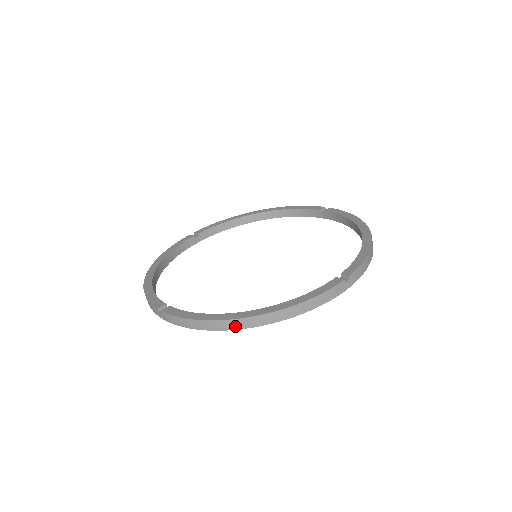
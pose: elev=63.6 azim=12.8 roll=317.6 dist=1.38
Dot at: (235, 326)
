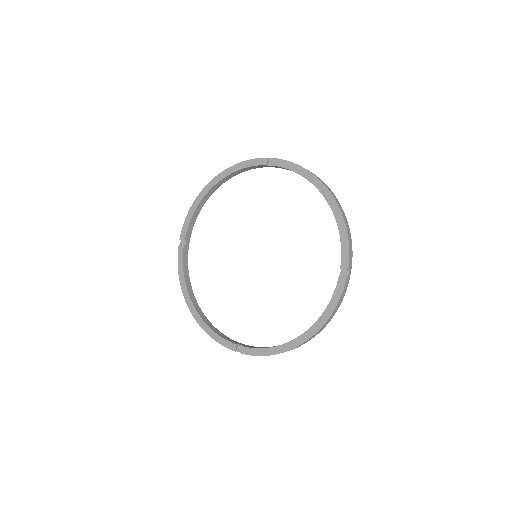
Dot at: occluded
